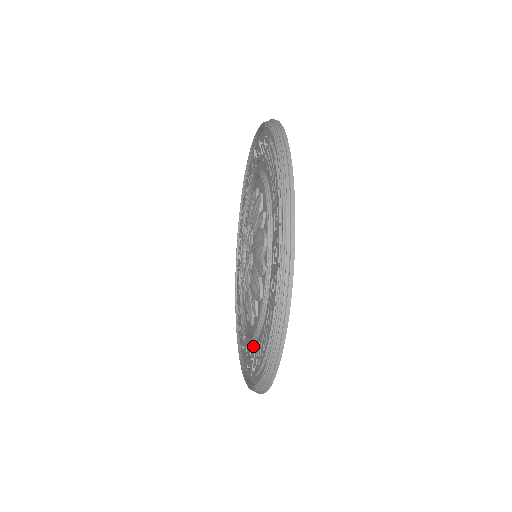
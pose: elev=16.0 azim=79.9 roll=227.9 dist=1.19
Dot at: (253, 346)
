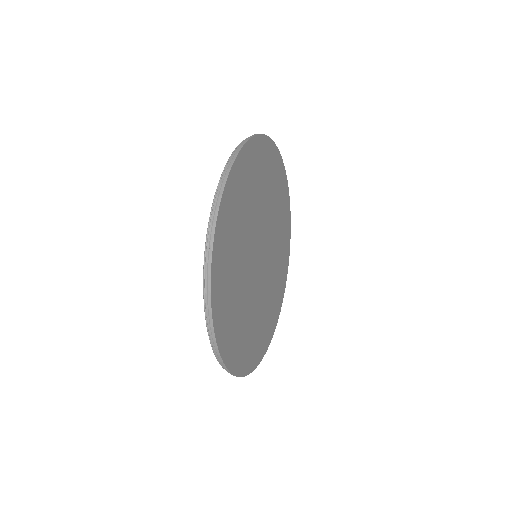
Dot at: occluded
